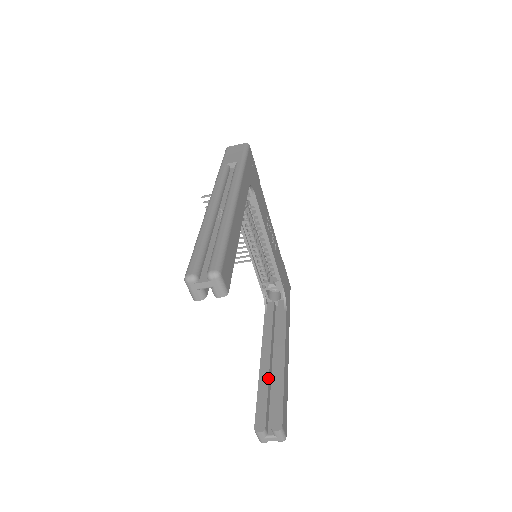
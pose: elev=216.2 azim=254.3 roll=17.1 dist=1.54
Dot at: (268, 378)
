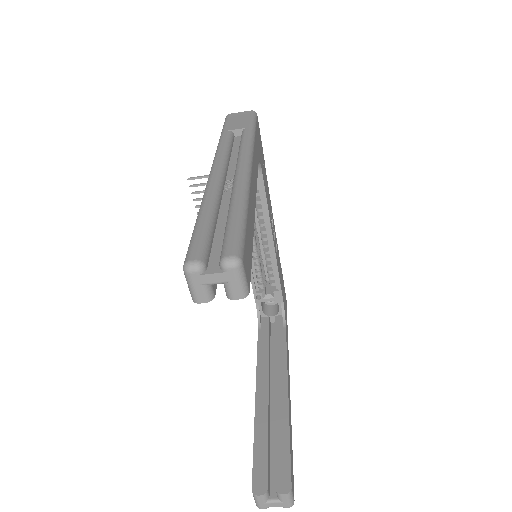
Dot at: (267, 417)
